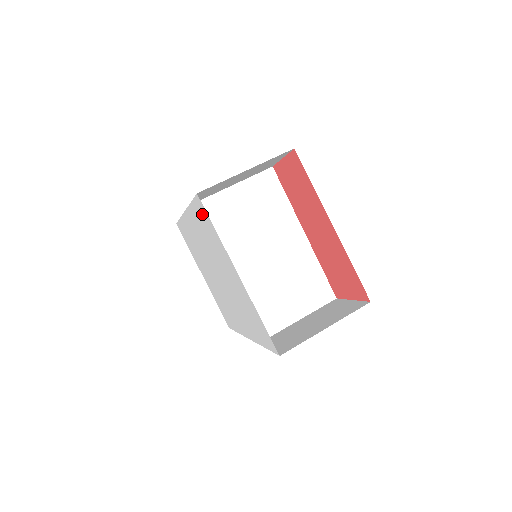
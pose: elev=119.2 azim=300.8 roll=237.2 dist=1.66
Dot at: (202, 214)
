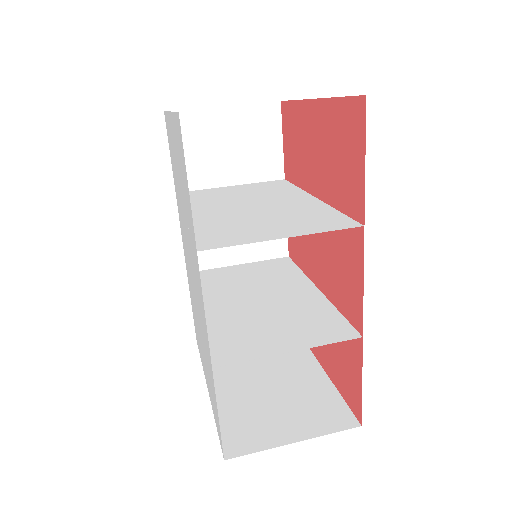
Dot at: occluded
